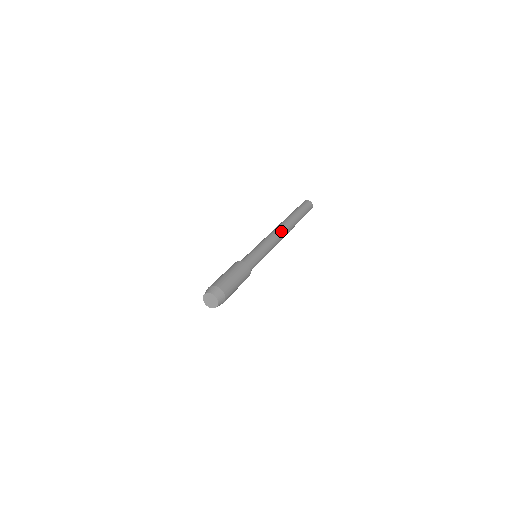
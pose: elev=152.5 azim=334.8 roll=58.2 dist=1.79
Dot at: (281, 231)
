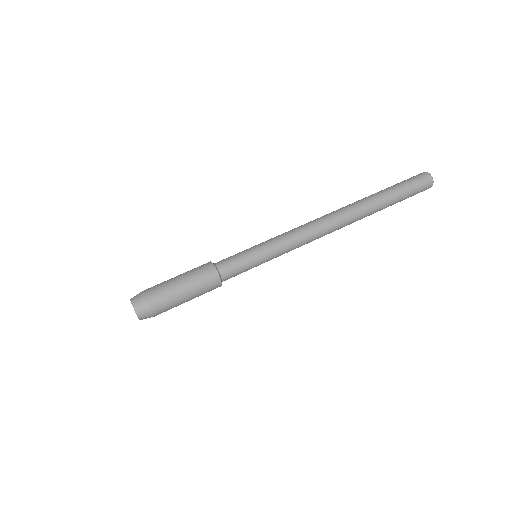
Dot at: (327, 229)
